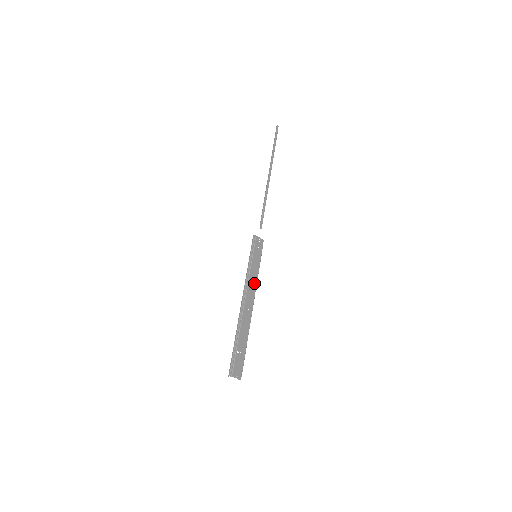
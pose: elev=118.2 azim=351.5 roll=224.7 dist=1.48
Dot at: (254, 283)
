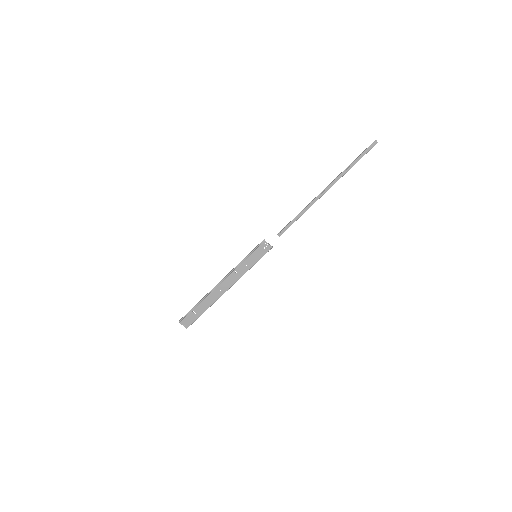
Dot at: (239, 275)
